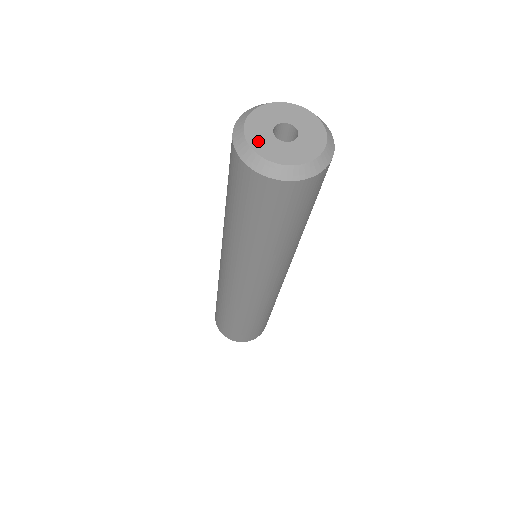
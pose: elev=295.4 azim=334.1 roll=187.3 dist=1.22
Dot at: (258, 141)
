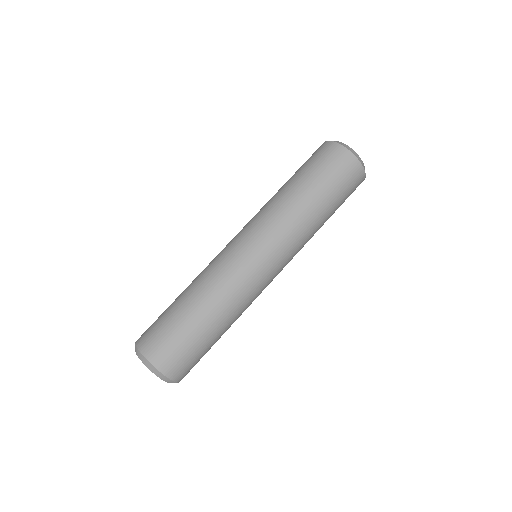
Dot at: occluded
